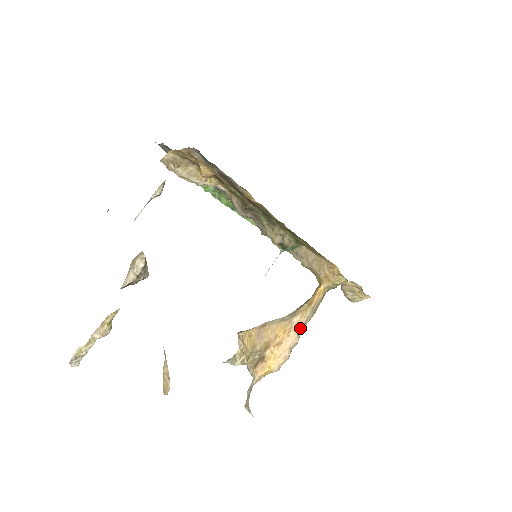
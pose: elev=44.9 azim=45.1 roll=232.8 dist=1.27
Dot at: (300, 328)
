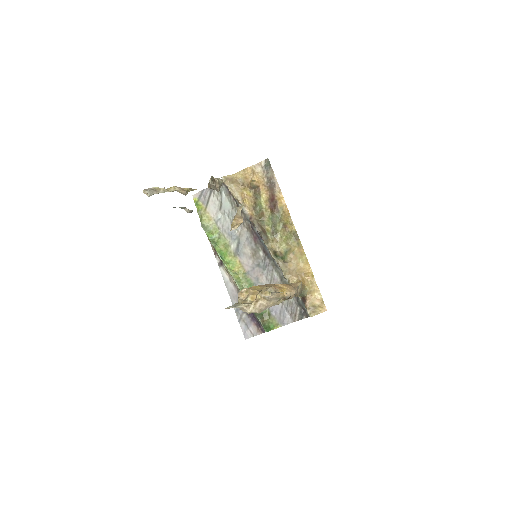
Dot at: (297, 287)
